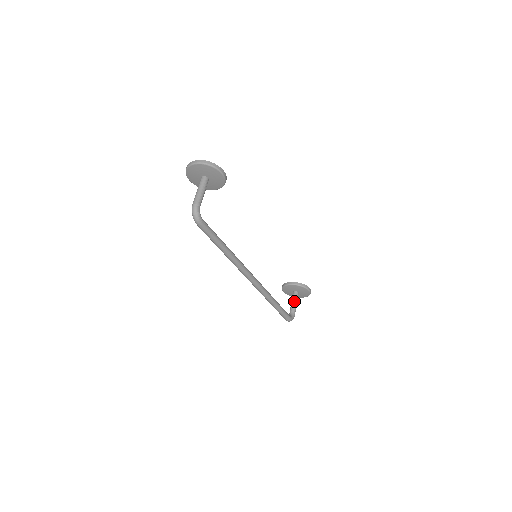
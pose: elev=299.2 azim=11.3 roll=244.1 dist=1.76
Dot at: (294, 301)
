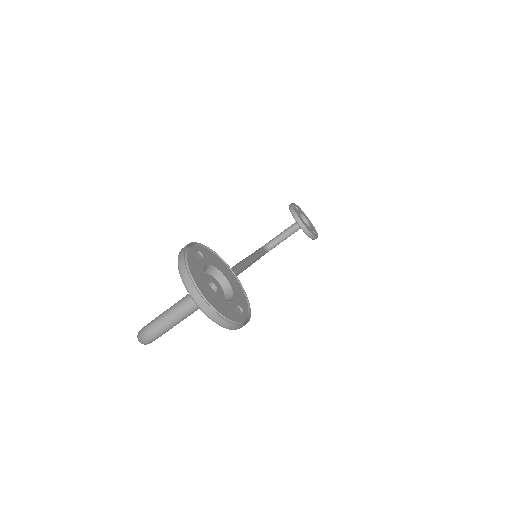
Dot at: (288, 235)
